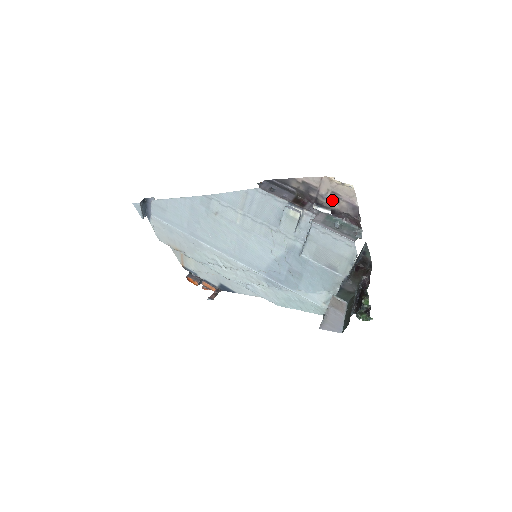
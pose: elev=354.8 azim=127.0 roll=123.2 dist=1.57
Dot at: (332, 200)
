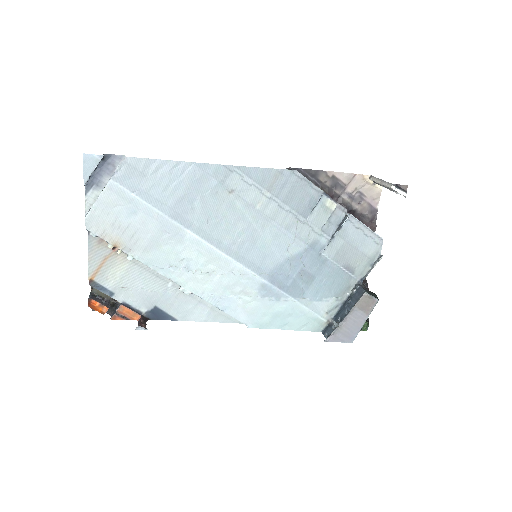
Dot at: (355, 200)
